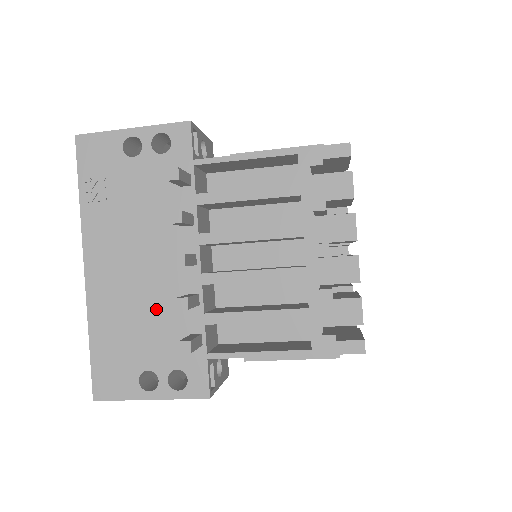
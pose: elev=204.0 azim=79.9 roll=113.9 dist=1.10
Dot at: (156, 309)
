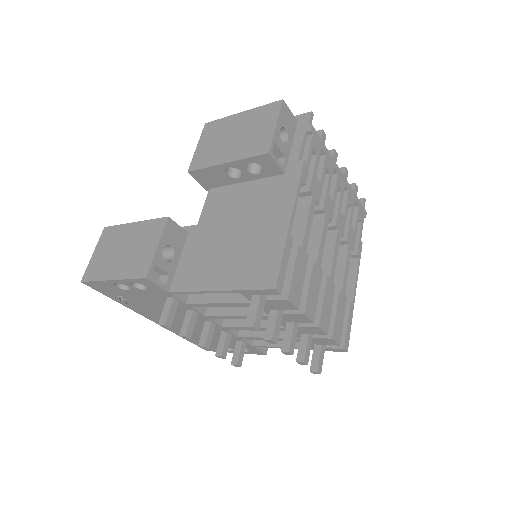
Dot at: occluded
